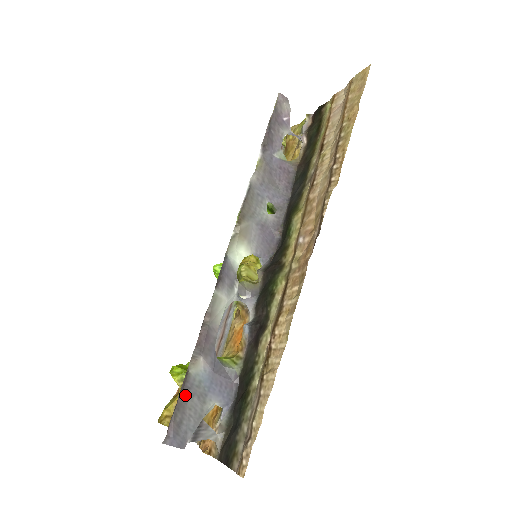
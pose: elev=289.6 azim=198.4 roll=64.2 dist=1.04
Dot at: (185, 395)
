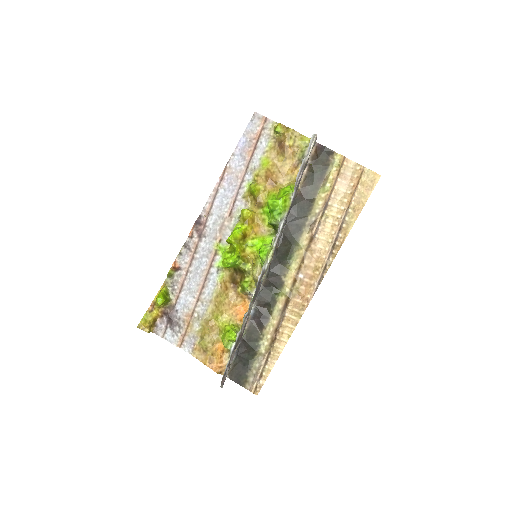
Dot at: occluded
